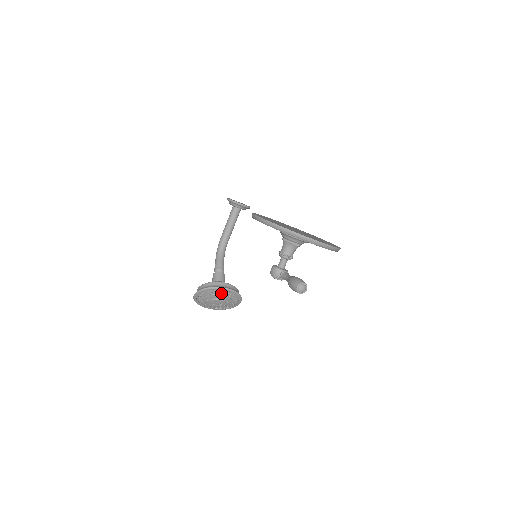
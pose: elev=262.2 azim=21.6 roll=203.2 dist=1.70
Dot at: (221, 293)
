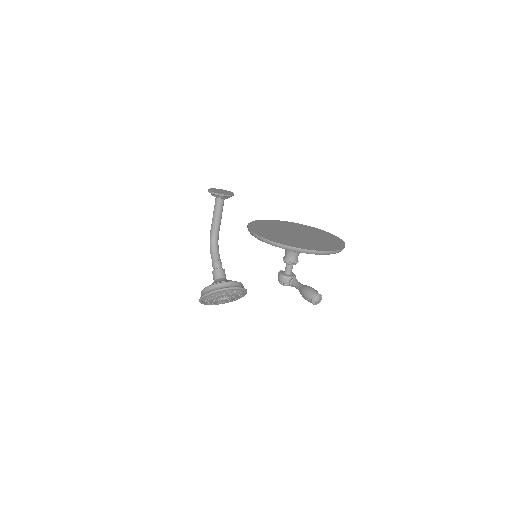
Dot at: (226, 293)
